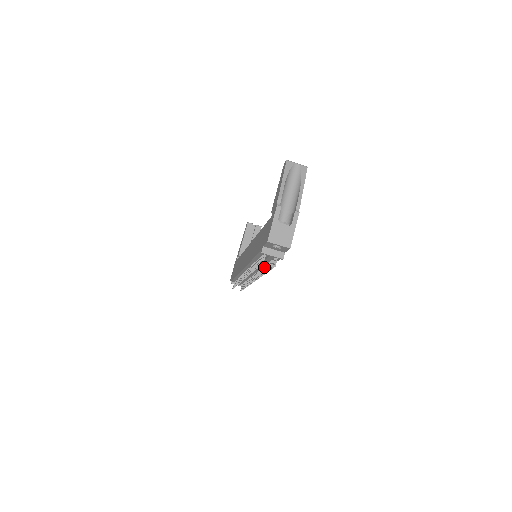
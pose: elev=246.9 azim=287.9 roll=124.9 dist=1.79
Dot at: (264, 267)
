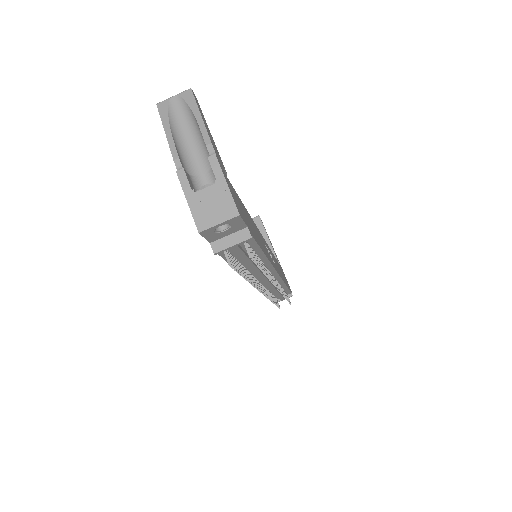
Dot at: occluded
